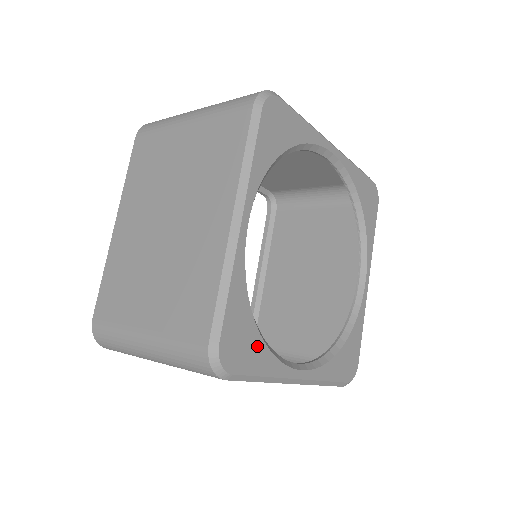
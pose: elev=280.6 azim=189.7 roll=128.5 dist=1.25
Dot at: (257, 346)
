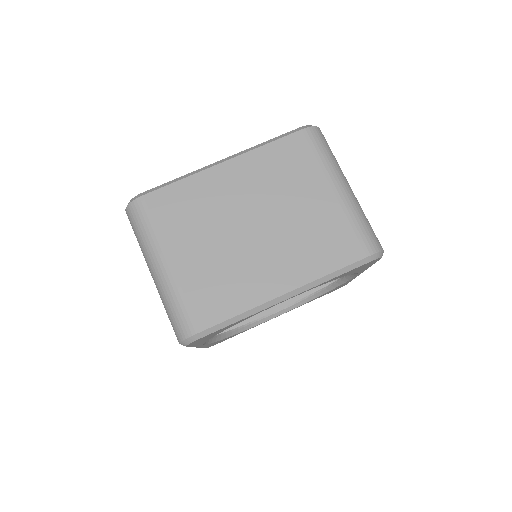
Dot at: occluded
